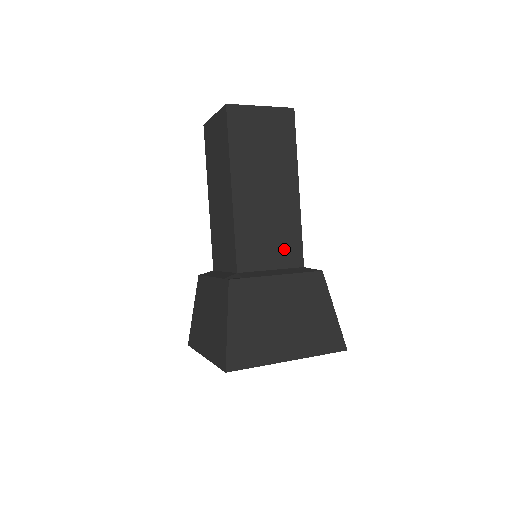
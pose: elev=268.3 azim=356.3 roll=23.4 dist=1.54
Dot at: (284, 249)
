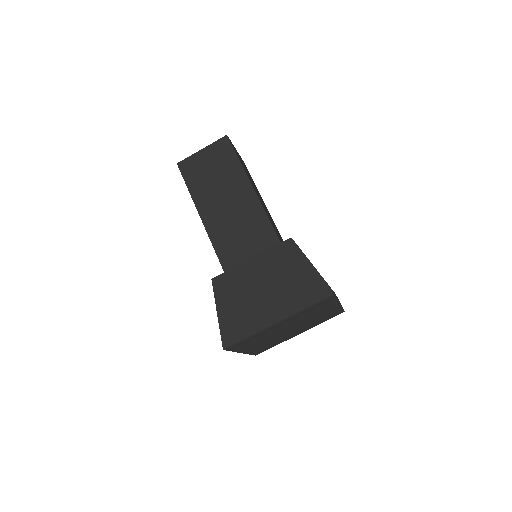
Dot at: (257, 237)
